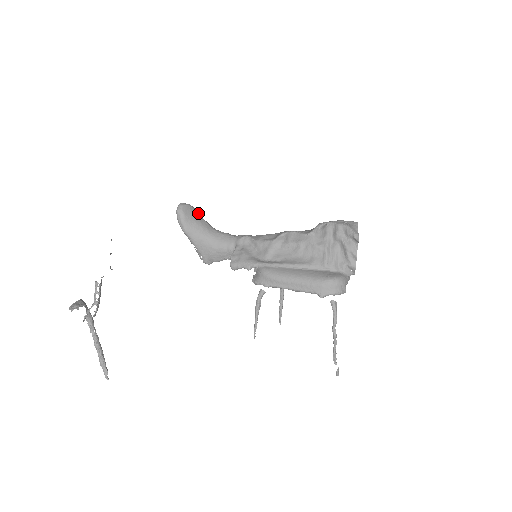
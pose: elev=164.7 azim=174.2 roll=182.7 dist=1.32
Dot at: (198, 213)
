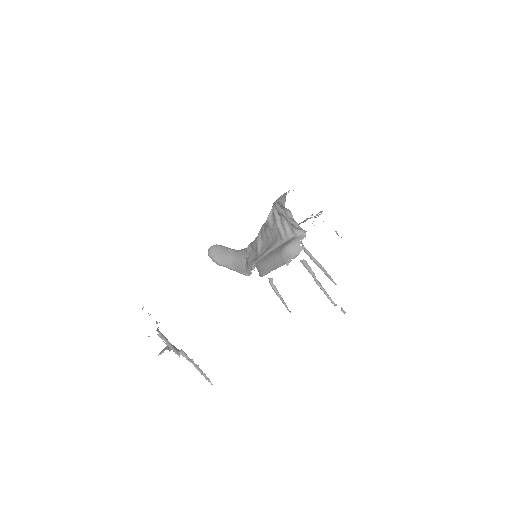
Dot at: (223, 247)
